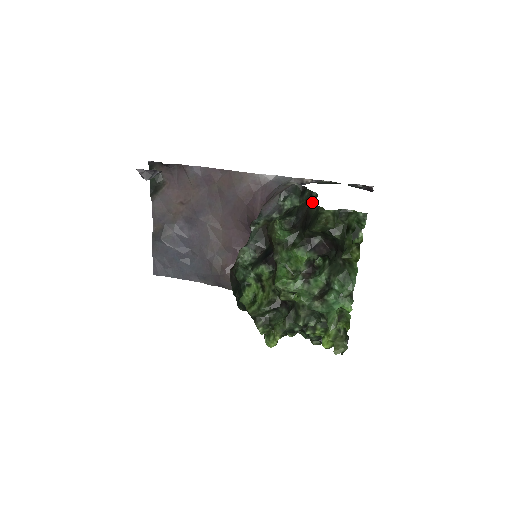
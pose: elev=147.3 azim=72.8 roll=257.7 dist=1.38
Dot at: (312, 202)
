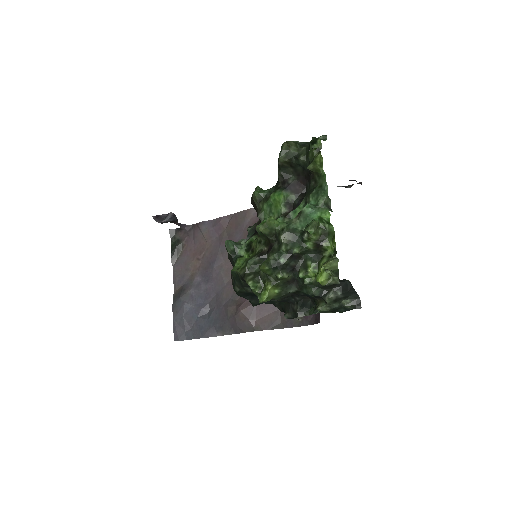
Dot at: occluded
